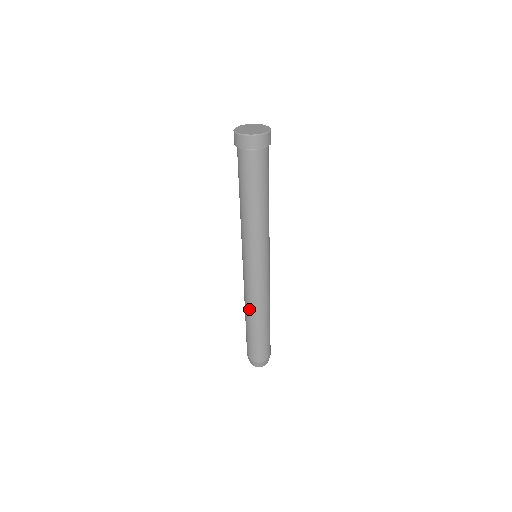
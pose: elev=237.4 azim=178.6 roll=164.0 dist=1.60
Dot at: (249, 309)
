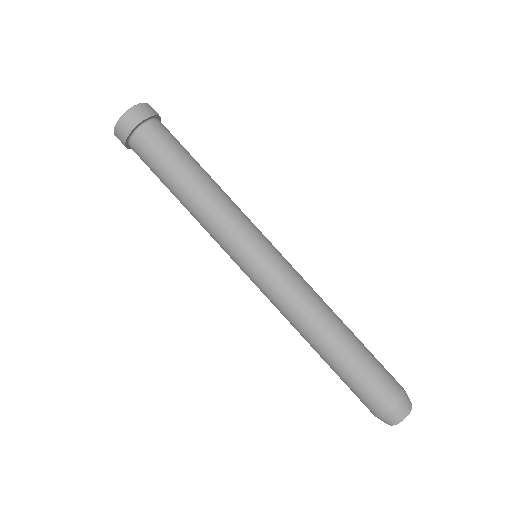
Dot at: occluded
